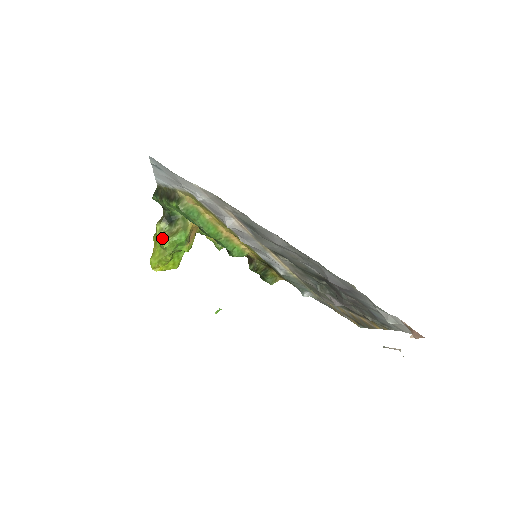
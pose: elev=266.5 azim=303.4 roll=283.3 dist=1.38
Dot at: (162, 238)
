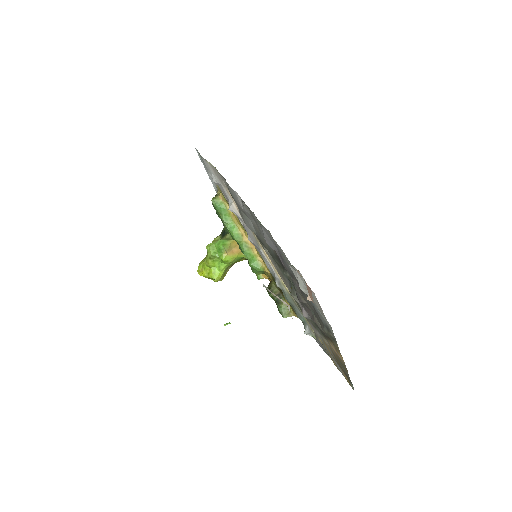
Dot at: occluded
